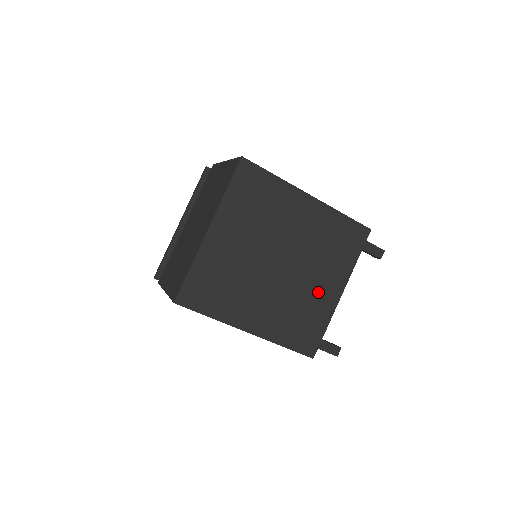
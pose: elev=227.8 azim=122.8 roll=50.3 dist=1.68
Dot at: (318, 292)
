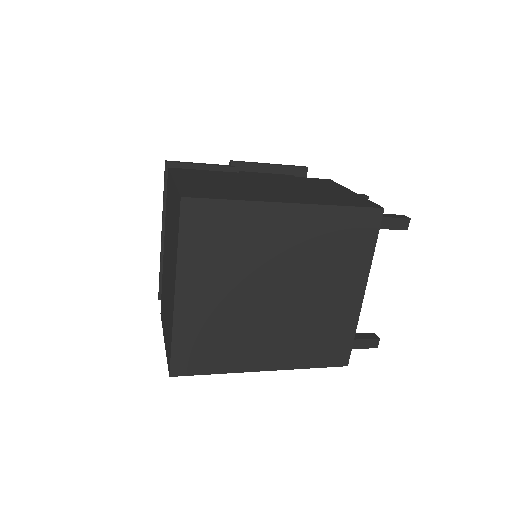
Dot at: (333, 303)
